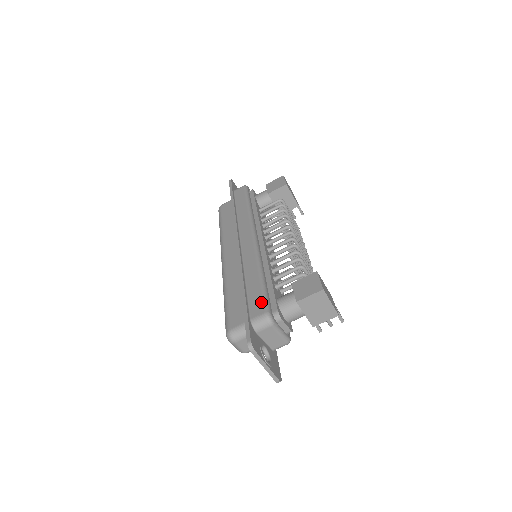
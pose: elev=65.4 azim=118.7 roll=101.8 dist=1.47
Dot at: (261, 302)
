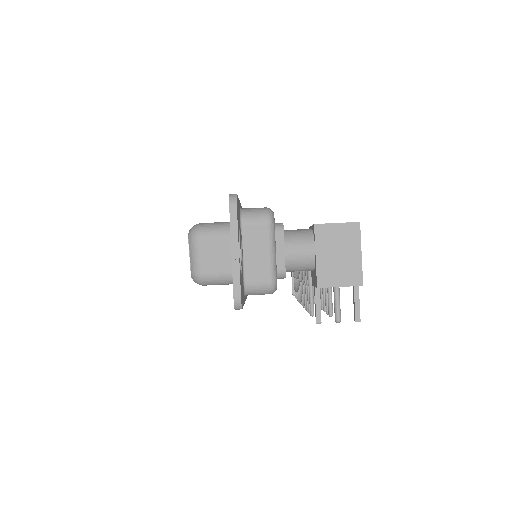
Dot at: occluded
